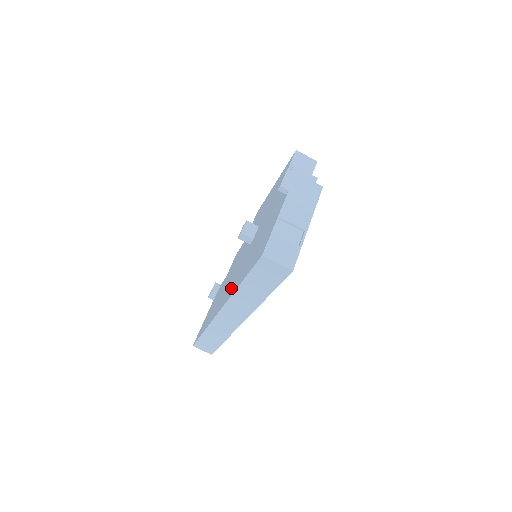
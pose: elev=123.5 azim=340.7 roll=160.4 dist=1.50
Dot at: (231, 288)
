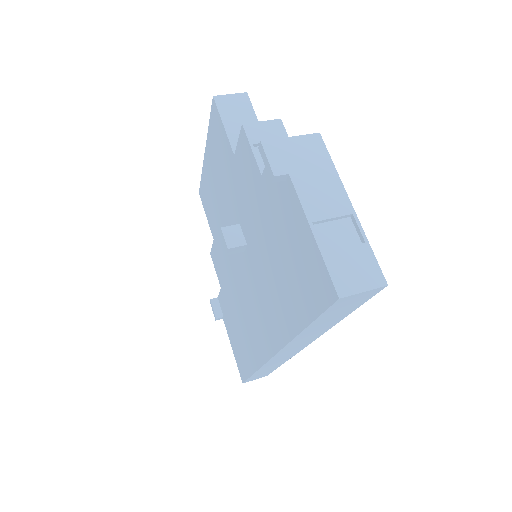
Dot at: (271, 324)
